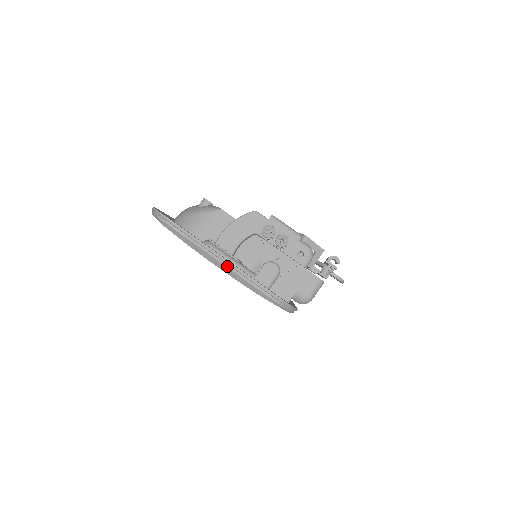
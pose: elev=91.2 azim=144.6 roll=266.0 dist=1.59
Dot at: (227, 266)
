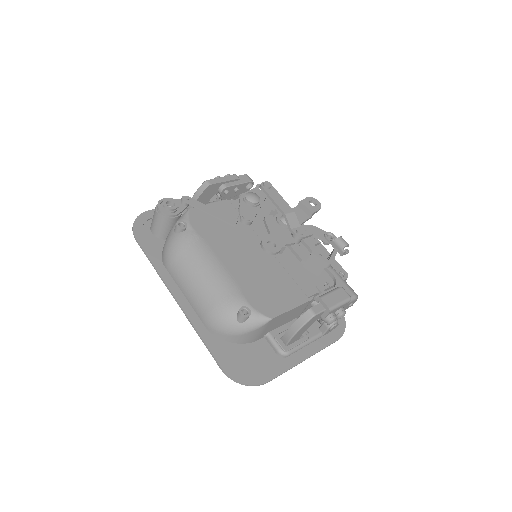
Dot at: (310, 356)
